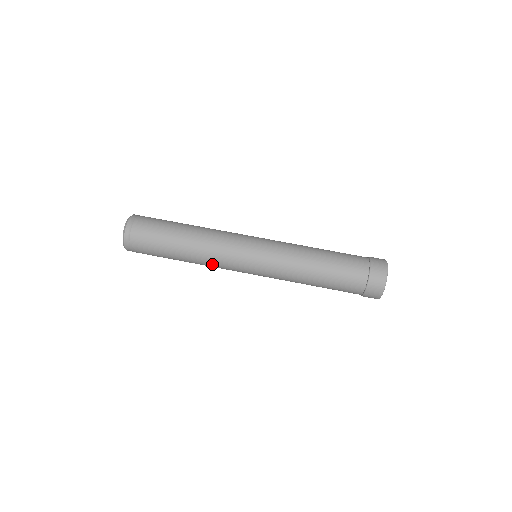
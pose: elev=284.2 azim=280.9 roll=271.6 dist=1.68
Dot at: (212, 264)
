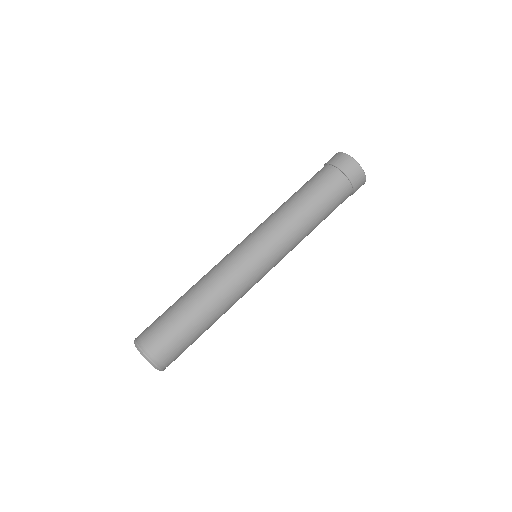
Dot at: (230, 292)
